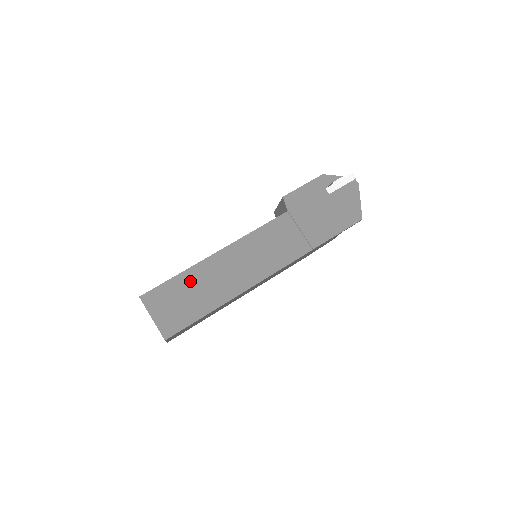
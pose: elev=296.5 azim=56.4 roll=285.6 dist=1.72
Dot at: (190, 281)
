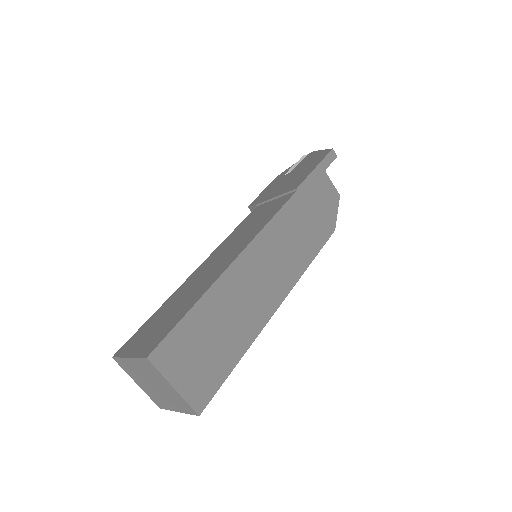
Dot at: (171, 303)
